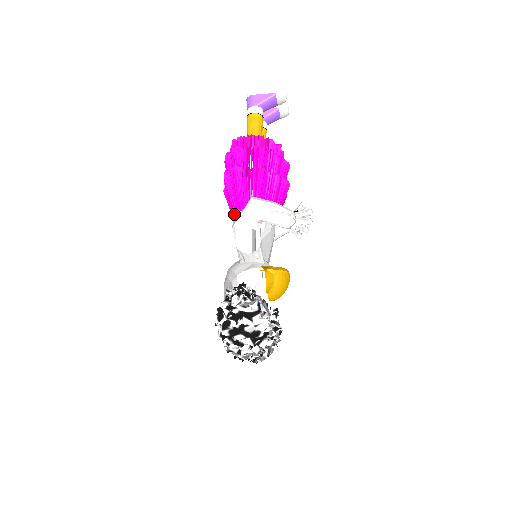
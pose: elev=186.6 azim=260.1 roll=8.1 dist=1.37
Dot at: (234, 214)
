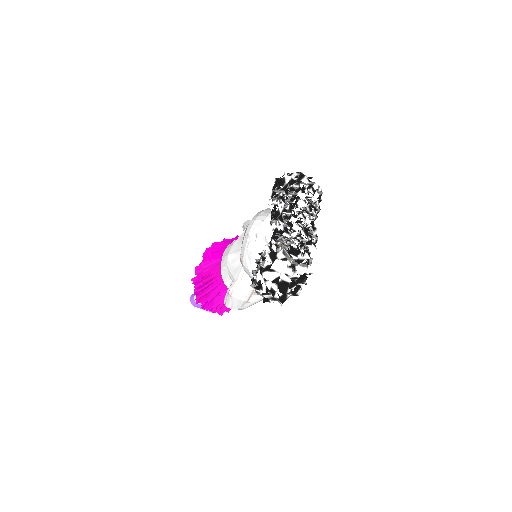
Dot at: (230, 243)
